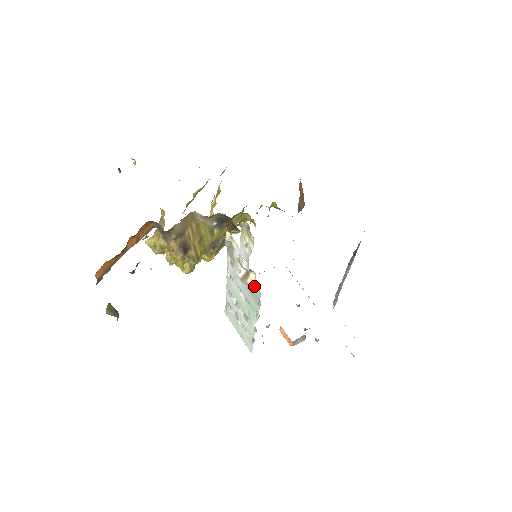
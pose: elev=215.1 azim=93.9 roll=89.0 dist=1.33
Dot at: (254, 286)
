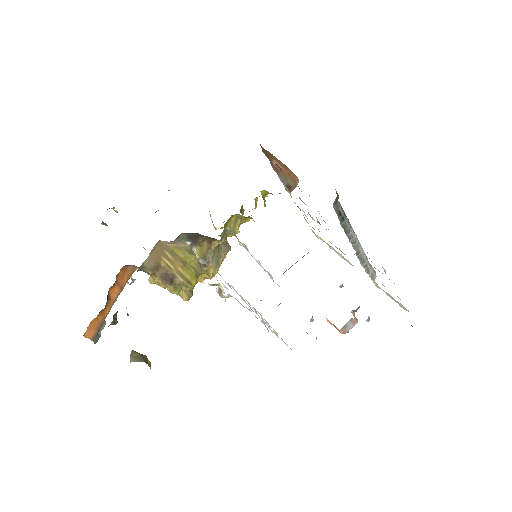
Dot at: (225, 299)
